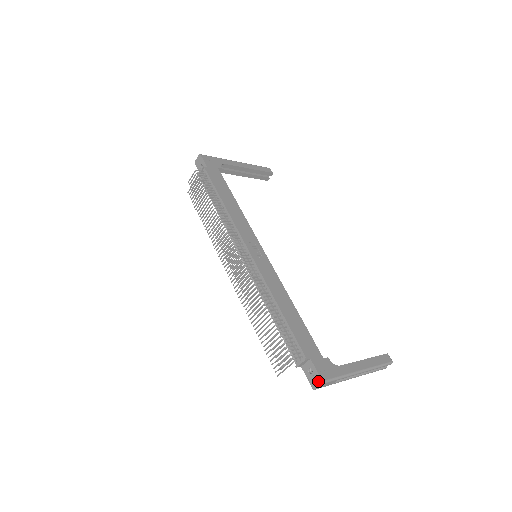
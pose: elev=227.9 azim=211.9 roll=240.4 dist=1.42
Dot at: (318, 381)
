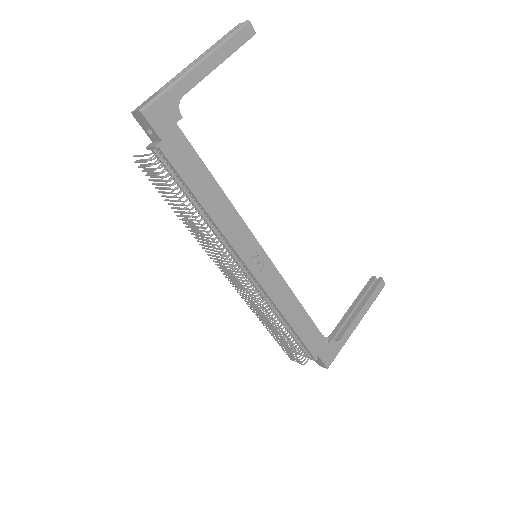
Dot at: (323, 366)
